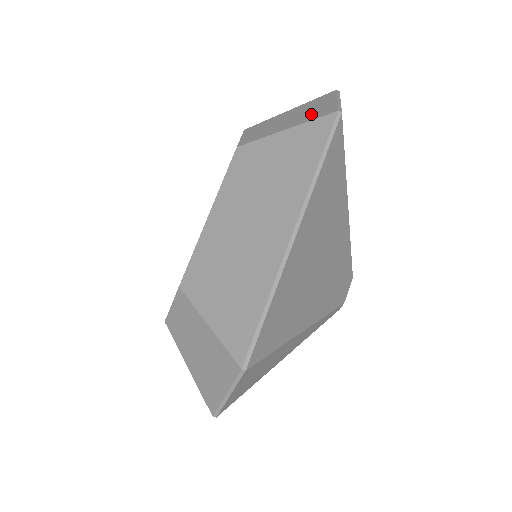
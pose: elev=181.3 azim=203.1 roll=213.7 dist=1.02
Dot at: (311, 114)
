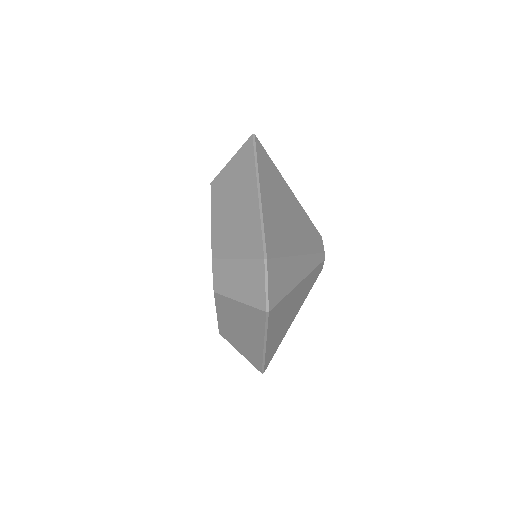
Dot at: (251, 294)
